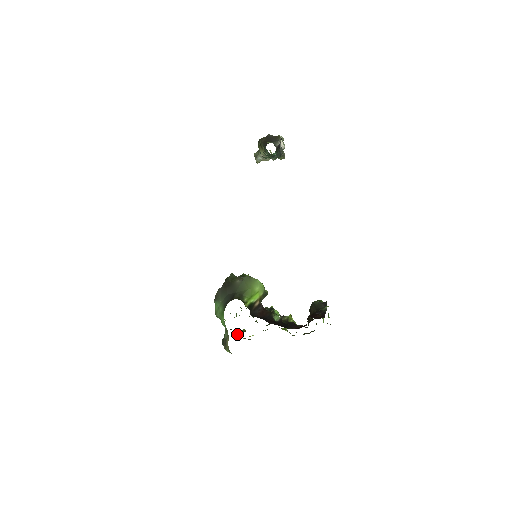
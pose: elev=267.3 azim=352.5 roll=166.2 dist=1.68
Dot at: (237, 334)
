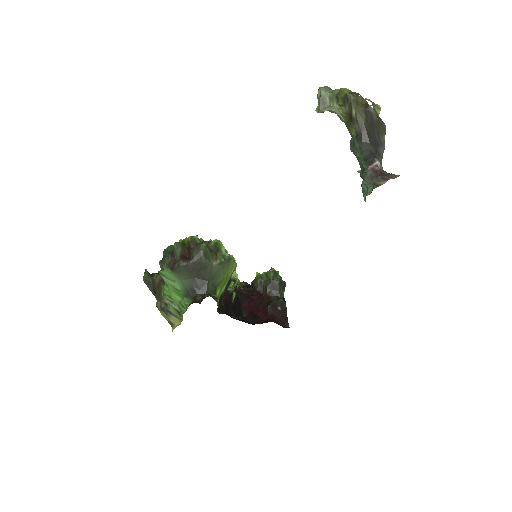
Dot at: occluded
